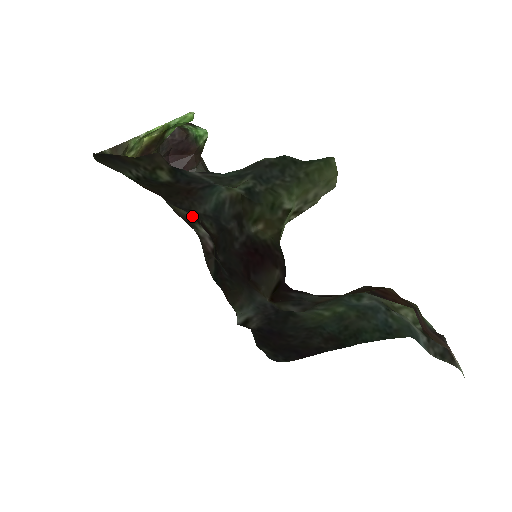
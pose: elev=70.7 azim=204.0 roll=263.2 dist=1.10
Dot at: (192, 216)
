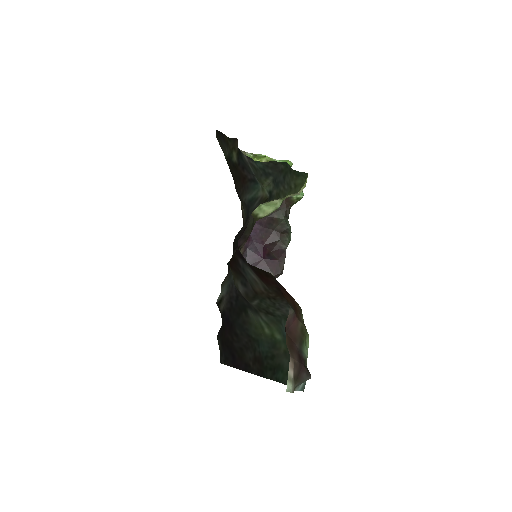
Dot at: occluded
